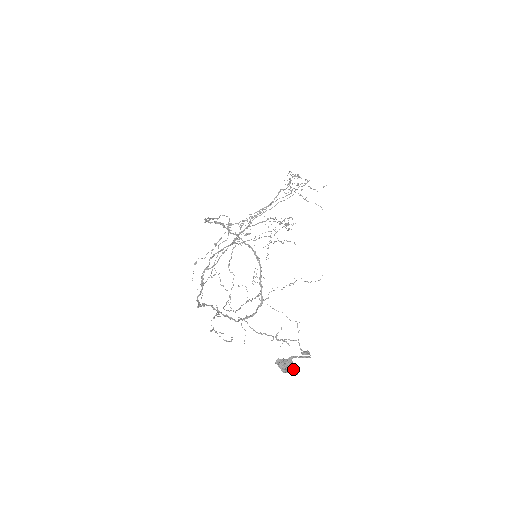
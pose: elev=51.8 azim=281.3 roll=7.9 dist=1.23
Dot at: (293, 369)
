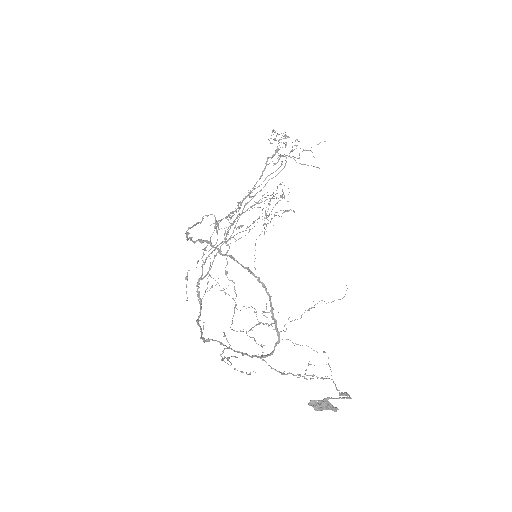
Dot at: (331, 408)
